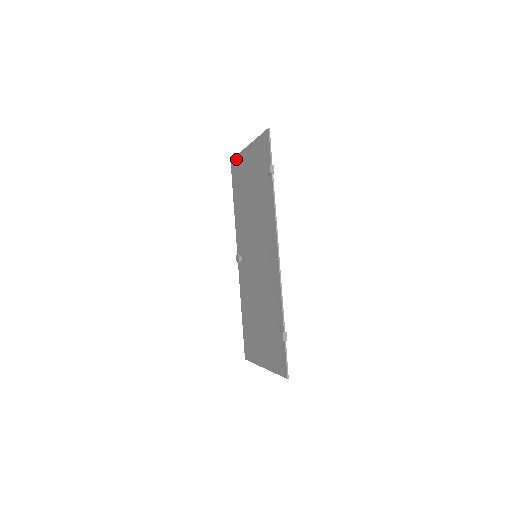
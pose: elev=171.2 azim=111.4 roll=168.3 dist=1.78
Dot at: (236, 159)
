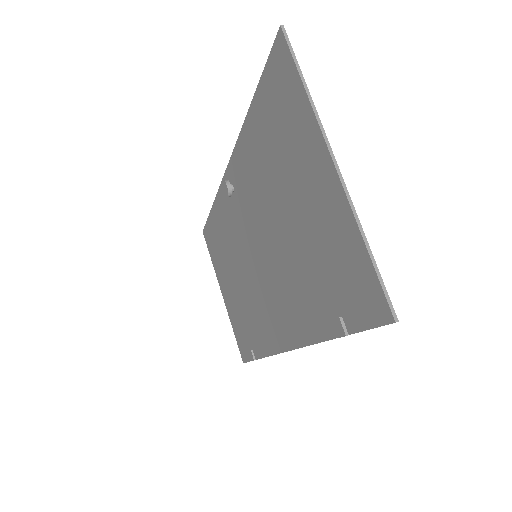
Dot at: (294, 80)
